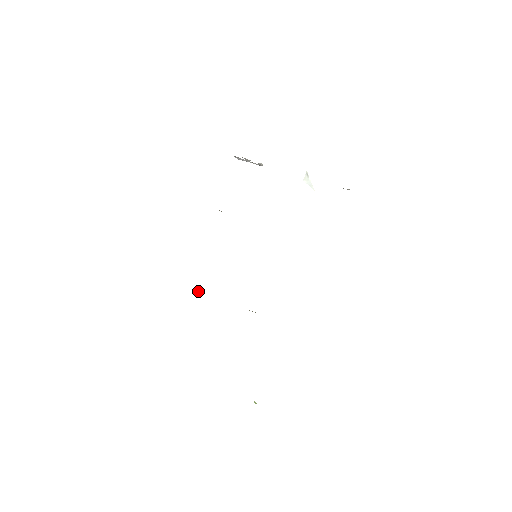
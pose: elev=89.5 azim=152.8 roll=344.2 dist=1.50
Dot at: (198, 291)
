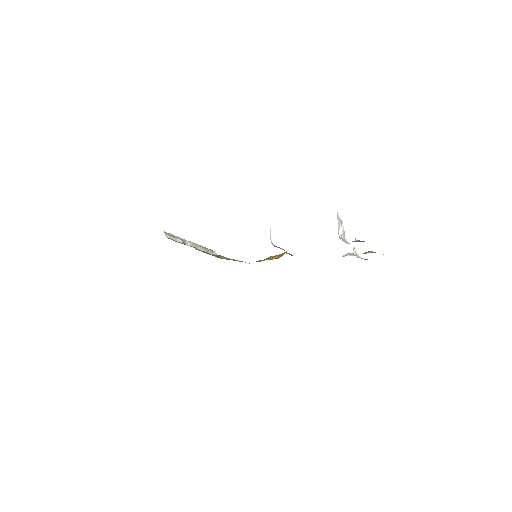
Dot at: (181, 239)
